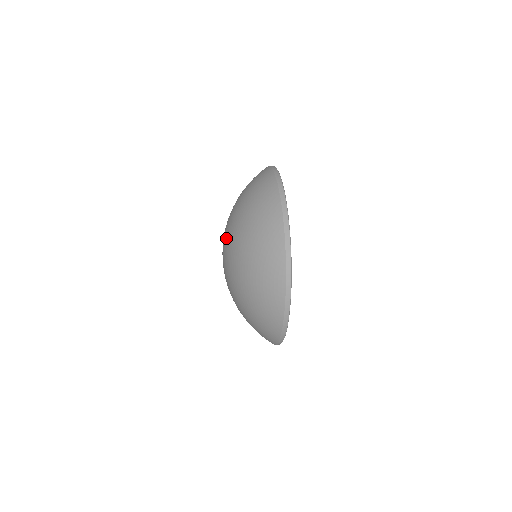
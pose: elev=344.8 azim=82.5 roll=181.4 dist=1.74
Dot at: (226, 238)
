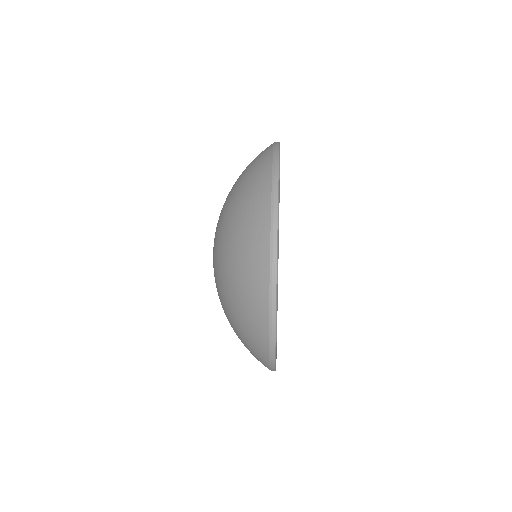
Dot at: occluded
